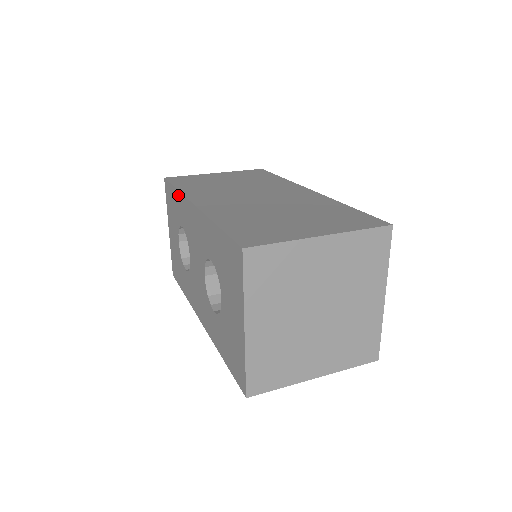
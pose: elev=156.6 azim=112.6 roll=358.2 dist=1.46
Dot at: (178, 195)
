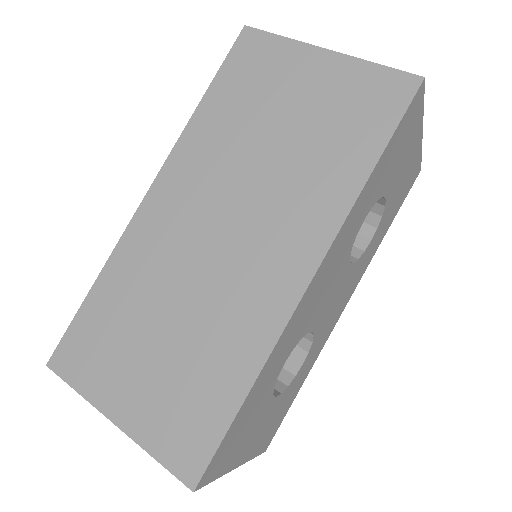
Dot at: occluded
